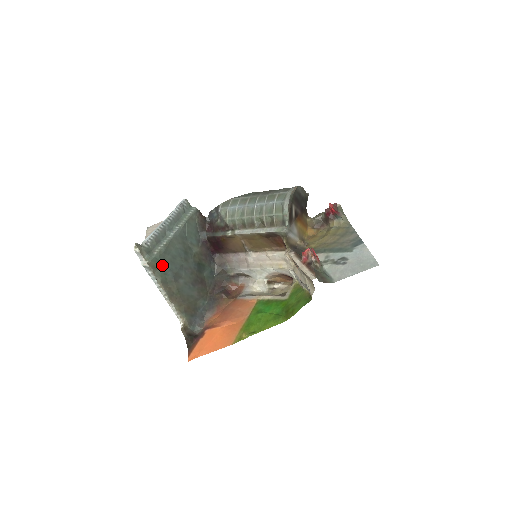
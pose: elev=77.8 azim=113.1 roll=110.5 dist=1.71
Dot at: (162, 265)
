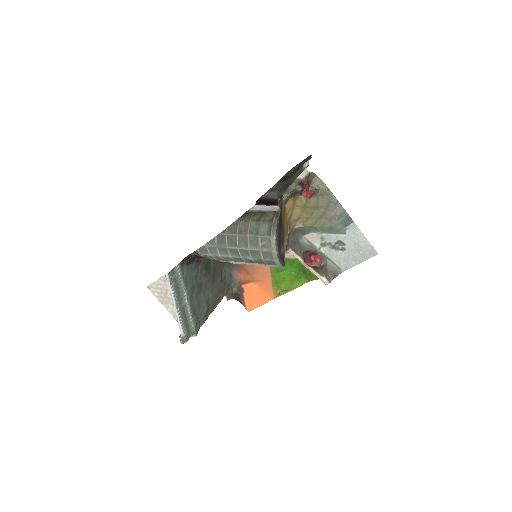
Dot at: (199, 318)
